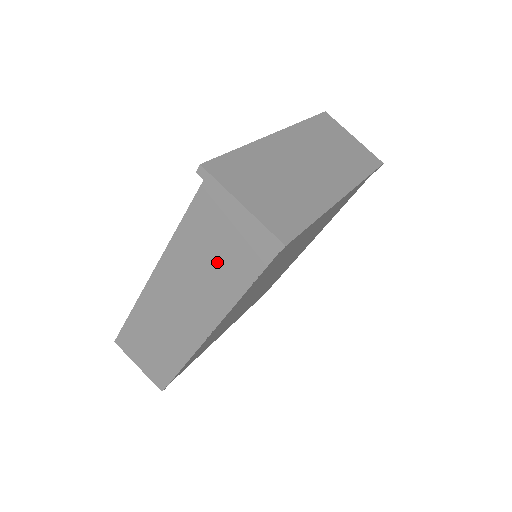
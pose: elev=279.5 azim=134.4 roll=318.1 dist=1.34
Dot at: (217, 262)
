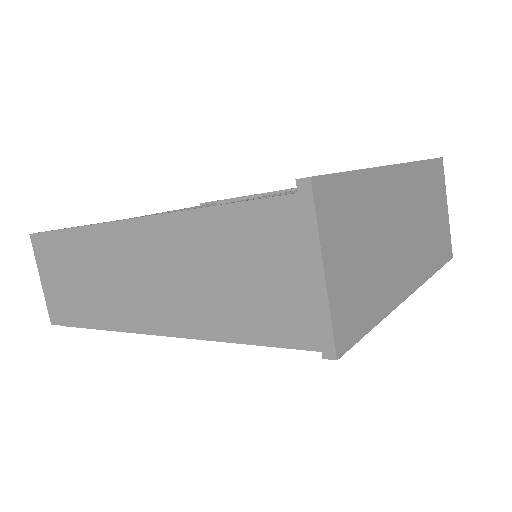
Dot at: (228, 286)
